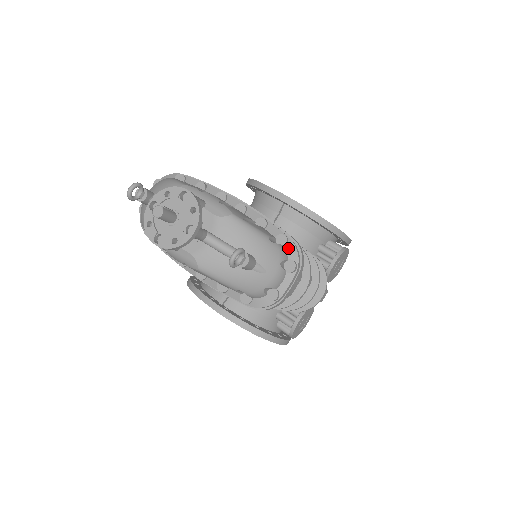
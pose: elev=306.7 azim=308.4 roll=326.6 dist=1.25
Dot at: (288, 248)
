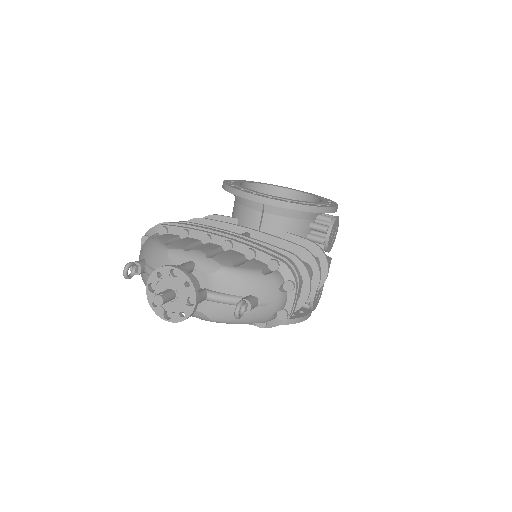
Dot at: (281, 271)
